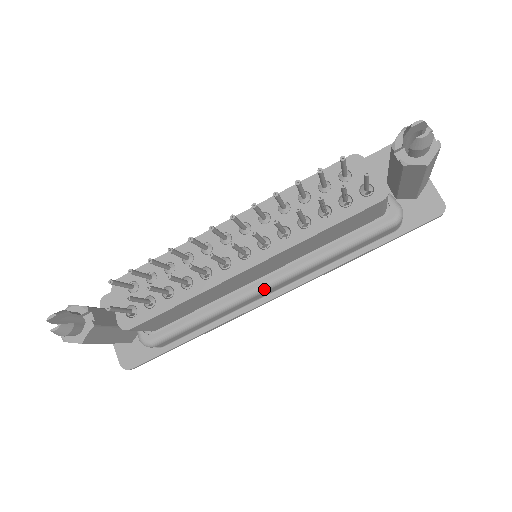
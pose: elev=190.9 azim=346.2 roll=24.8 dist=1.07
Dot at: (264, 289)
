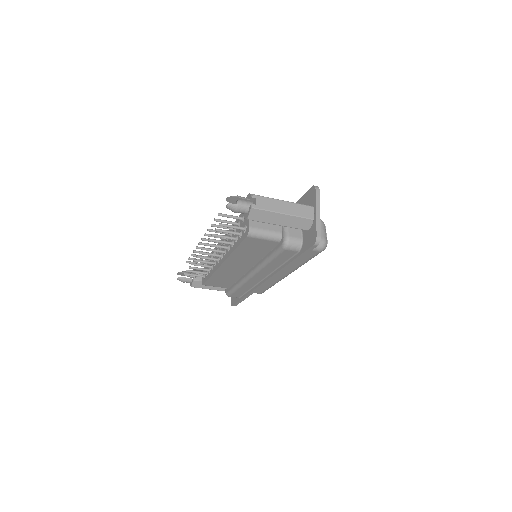
Dot at: (250, 276)
